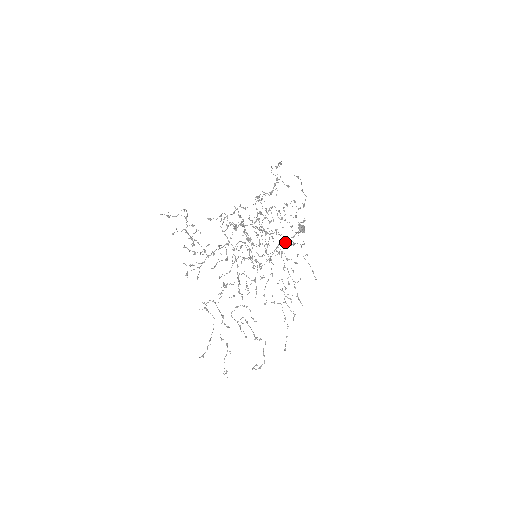
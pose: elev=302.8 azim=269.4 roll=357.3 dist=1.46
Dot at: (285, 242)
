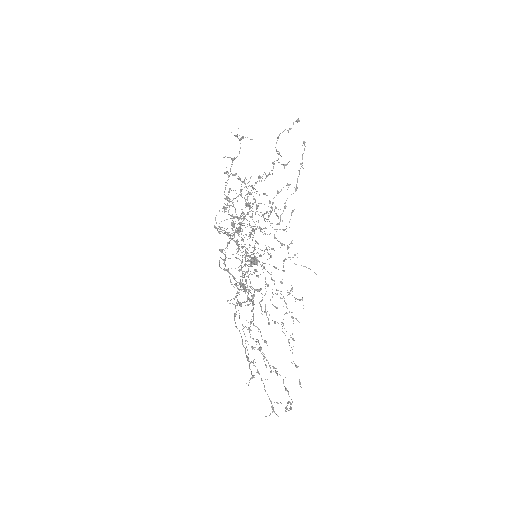
Dot at: (267, 250)
